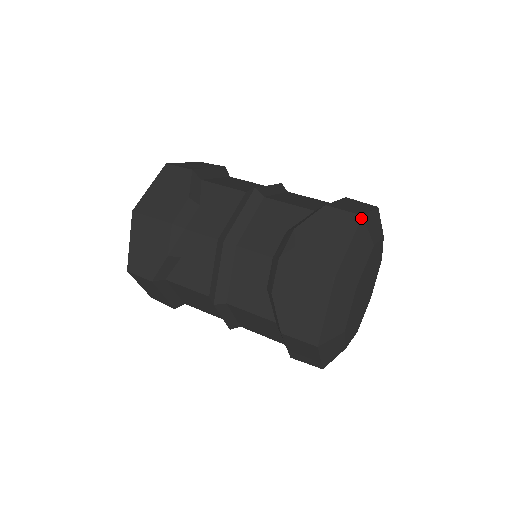
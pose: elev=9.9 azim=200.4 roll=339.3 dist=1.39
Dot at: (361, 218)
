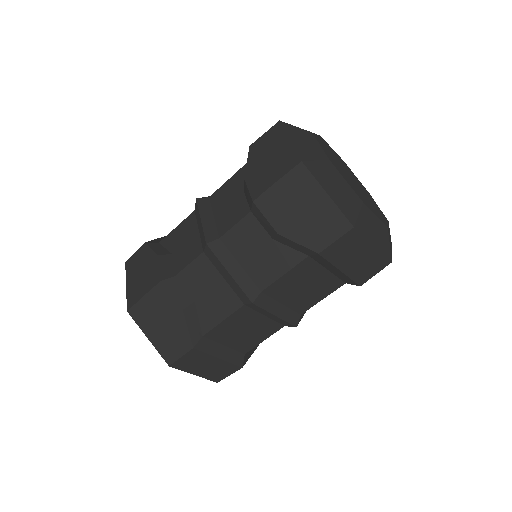
Dot at: (280, 122)
